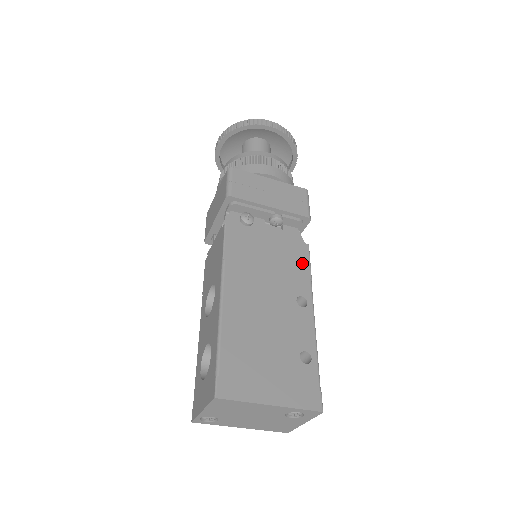
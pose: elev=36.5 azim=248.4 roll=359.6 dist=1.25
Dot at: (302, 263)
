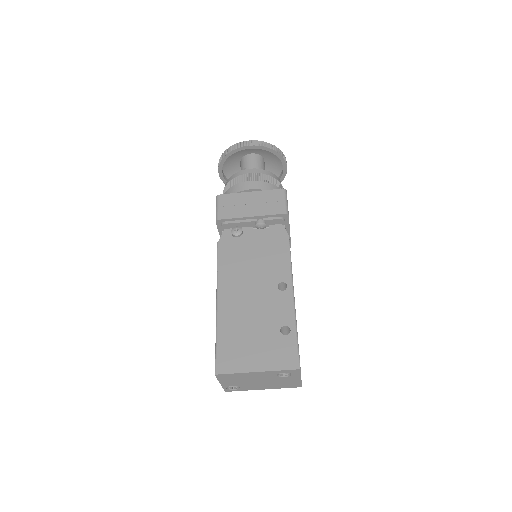
Dot at: (282, 254)
